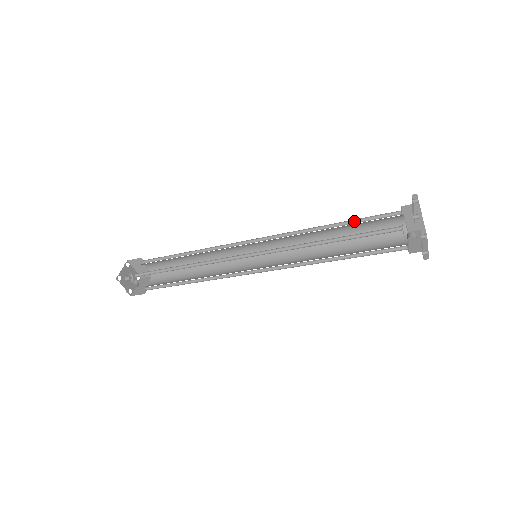
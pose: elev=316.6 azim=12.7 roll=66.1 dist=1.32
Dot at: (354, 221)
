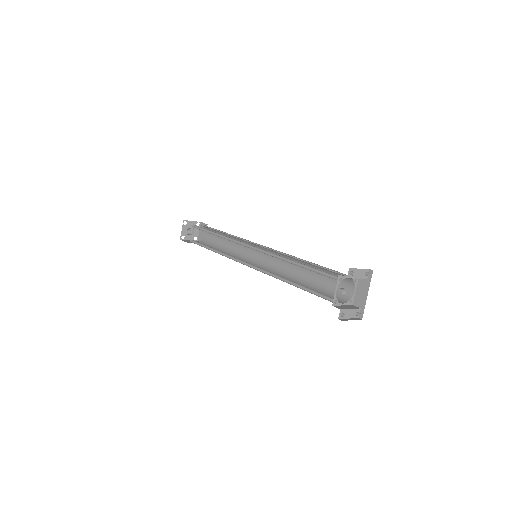
Dot at: occluded
